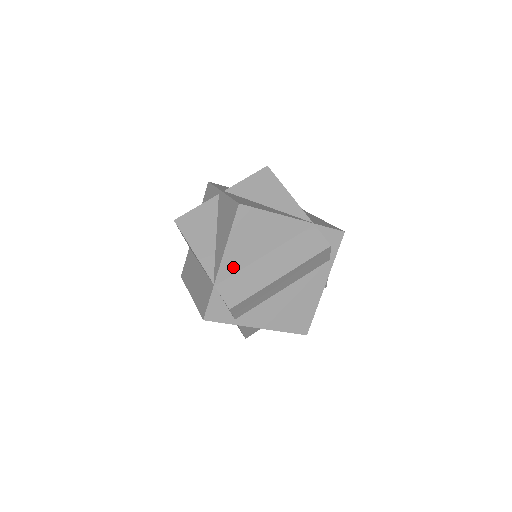
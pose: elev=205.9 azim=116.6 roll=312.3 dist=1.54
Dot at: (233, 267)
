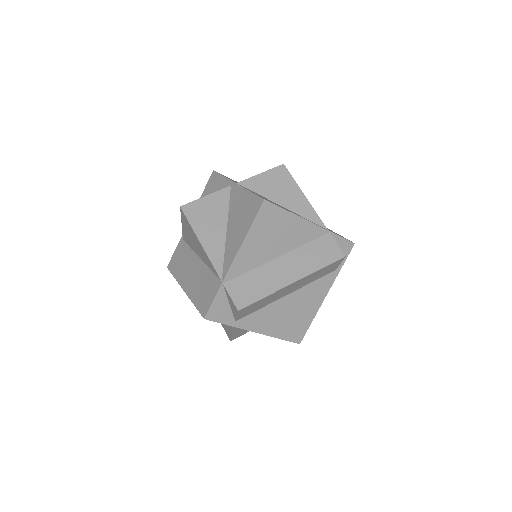
Dot at: (245, 266)
